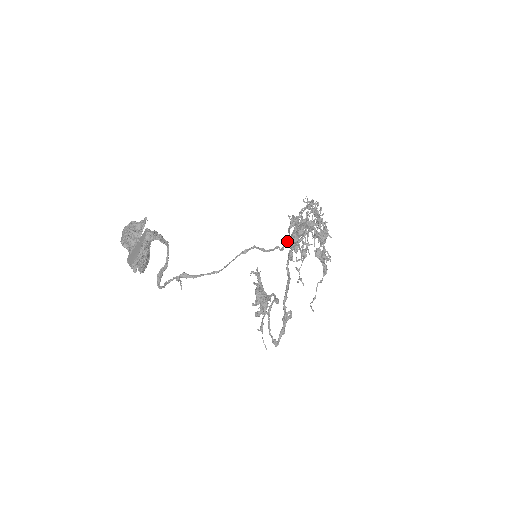
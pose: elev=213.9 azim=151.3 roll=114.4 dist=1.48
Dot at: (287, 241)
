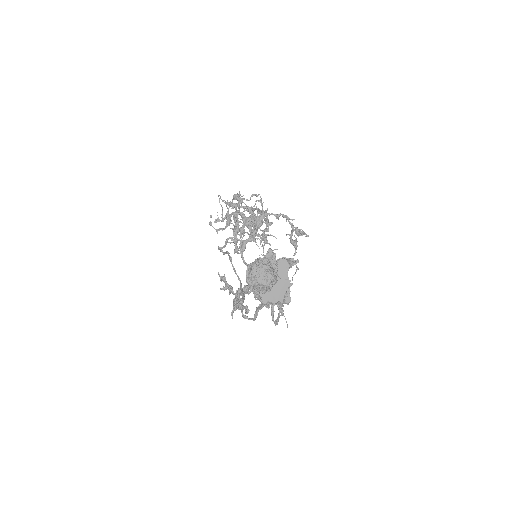
Dot at: (234, 237)
